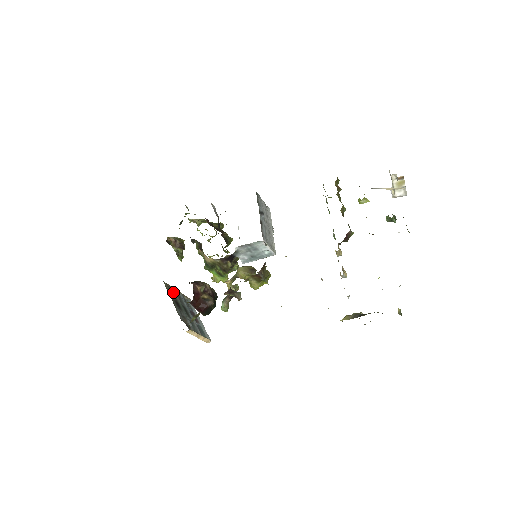
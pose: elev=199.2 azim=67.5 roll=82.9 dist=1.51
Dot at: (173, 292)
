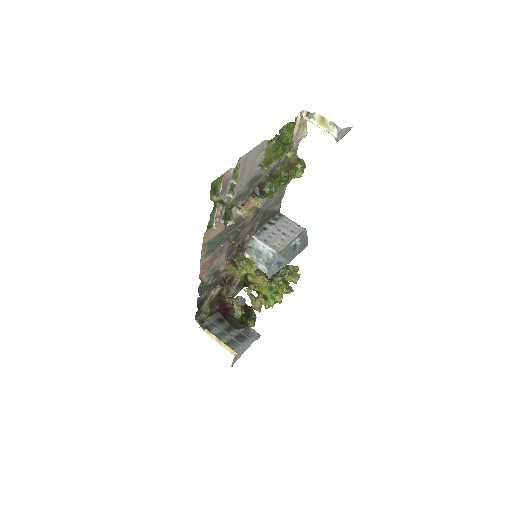
Dot at: occluded
